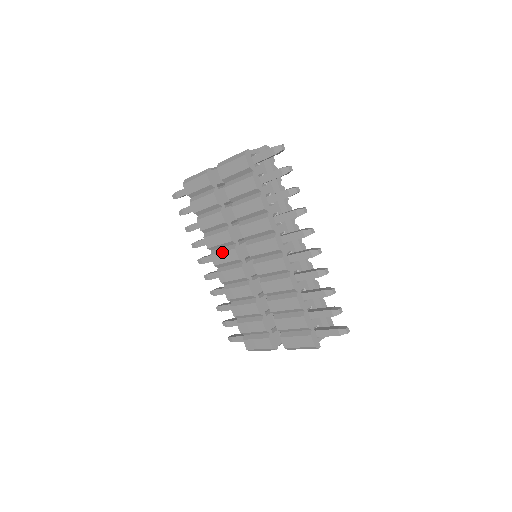
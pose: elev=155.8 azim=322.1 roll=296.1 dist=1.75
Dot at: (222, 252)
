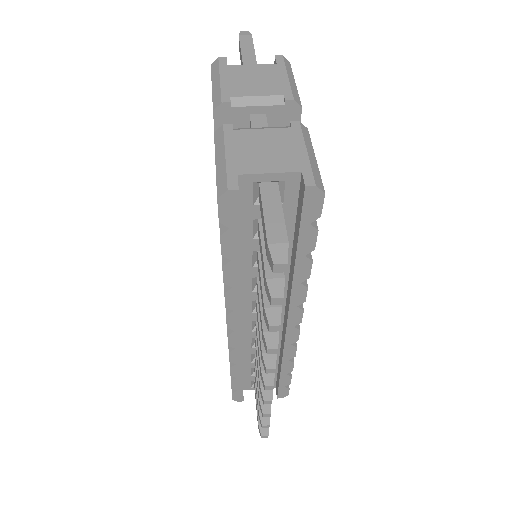
Dot at: occluded
